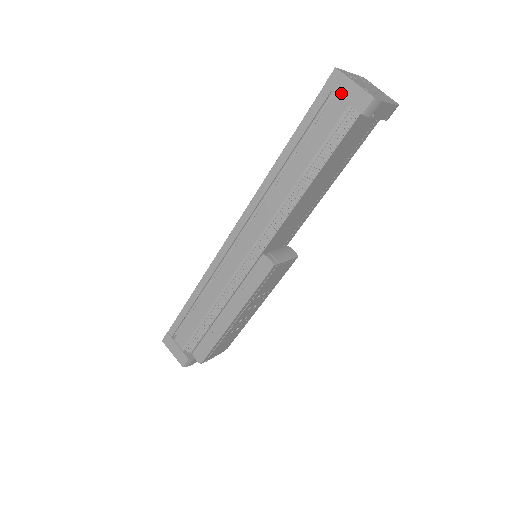
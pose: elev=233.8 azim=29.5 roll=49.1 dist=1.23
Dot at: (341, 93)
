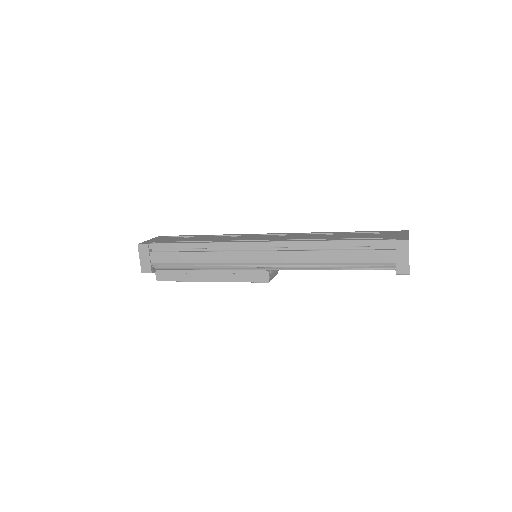
Dot at: (398, 254)
